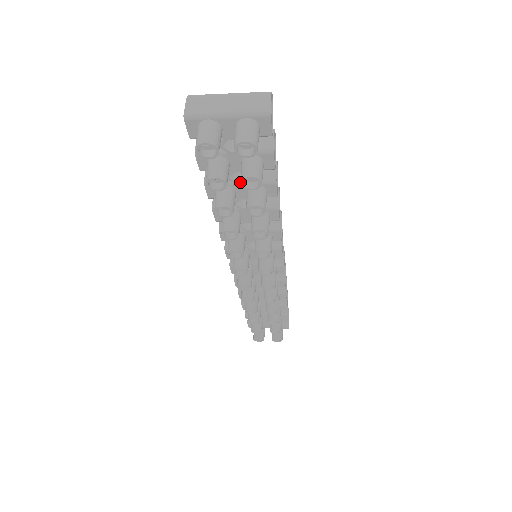
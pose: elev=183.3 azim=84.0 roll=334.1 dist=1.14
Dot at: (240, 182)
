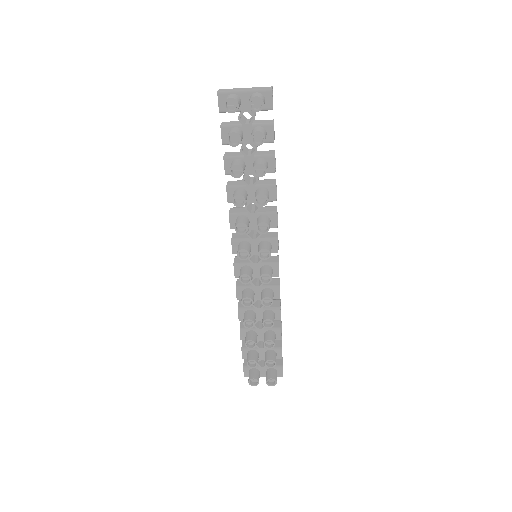
Dot at: (249, 155)
